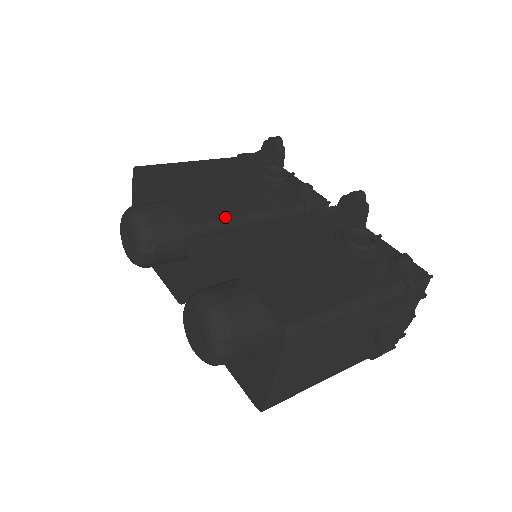
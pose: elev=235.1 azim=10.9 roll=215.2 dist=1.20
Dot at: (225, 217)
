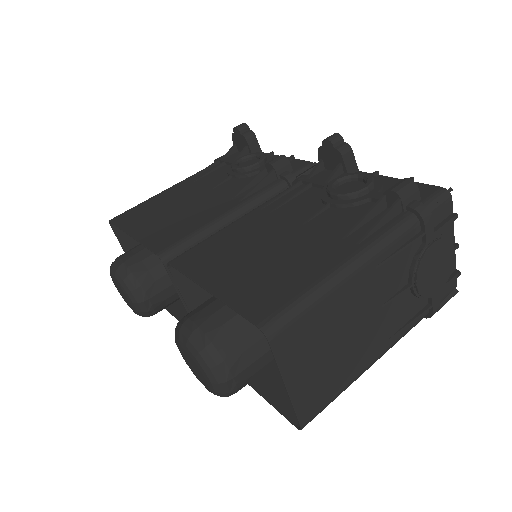
Dot at: (196, 230)
